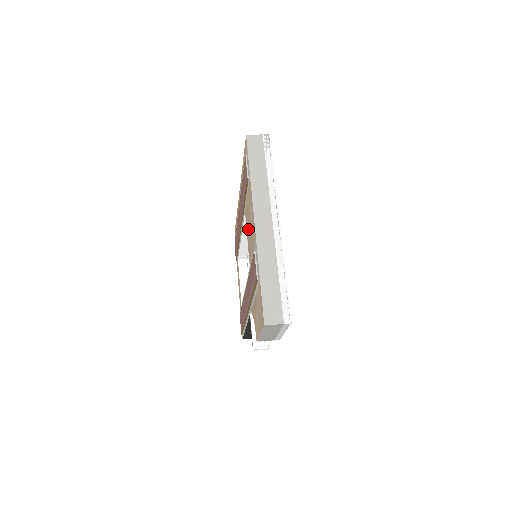
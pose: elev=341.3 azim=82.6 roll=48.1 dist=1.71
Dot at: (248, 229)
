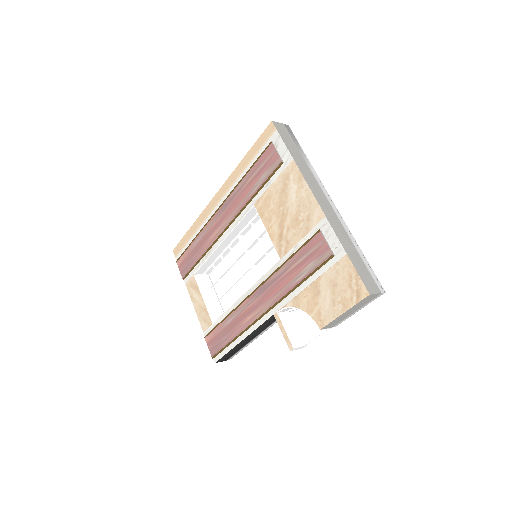
Dot at: (275, 218)
